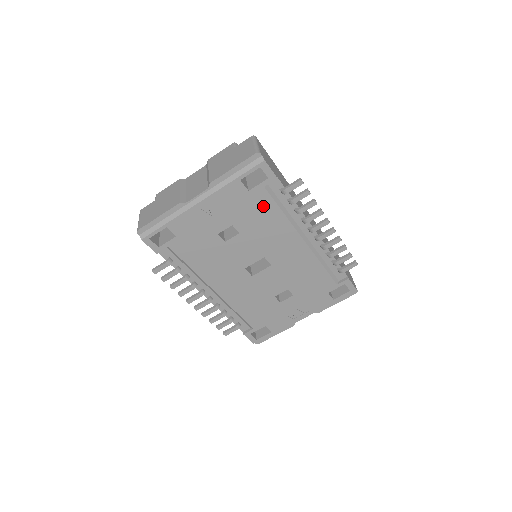
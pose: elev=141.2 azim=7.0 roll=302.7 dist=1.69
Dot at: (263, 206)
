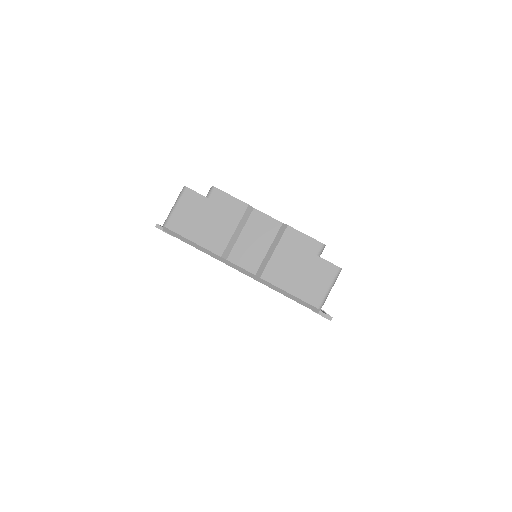
Dot at: occluded
